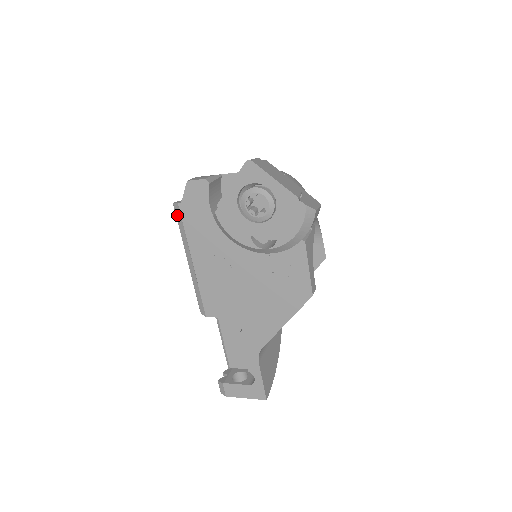
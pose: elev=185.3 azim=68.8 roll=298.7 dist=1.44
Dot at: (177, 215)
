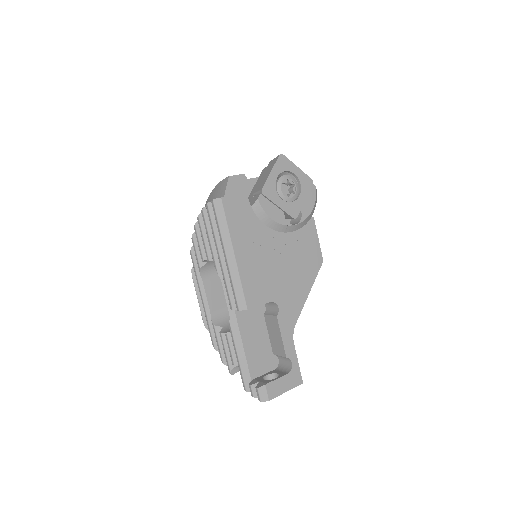
Dot at: (218, 210)
